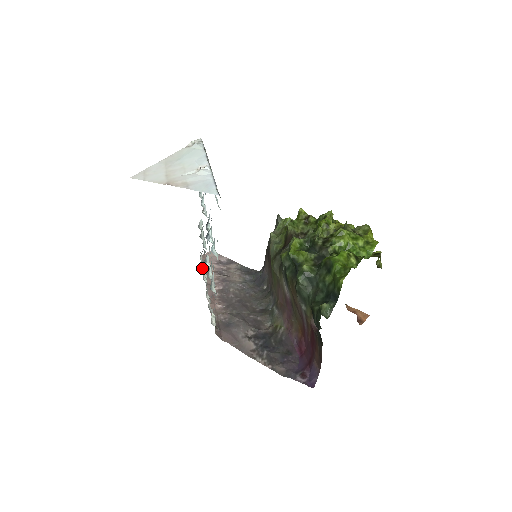
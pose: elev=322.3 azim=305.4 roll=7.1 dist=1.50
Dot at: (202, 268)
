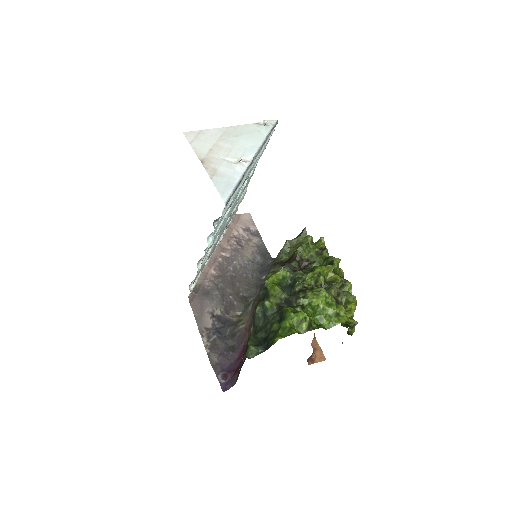
Dot at: occluded
